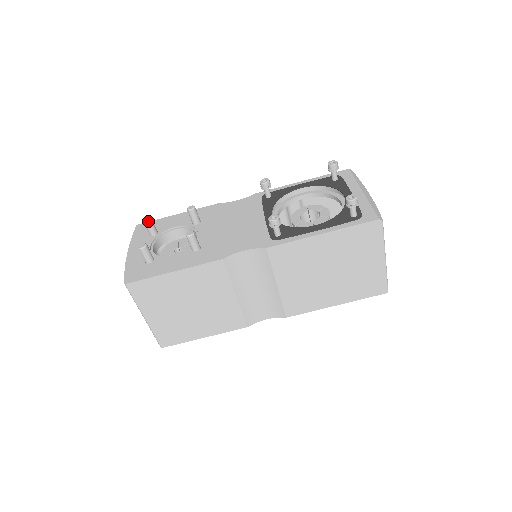
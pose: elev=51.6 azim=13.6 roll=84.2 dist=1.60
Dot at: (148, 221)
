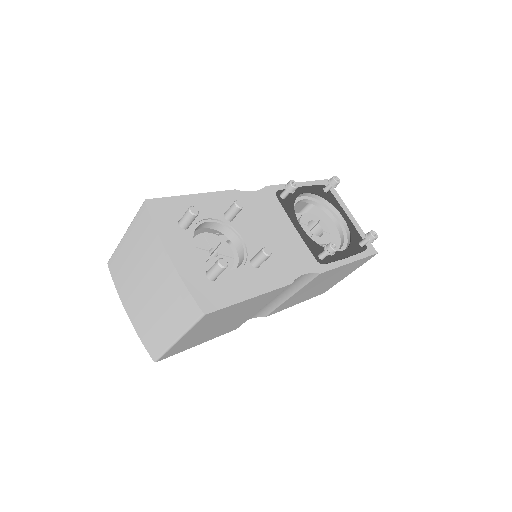
Dot at: (197, 214)
